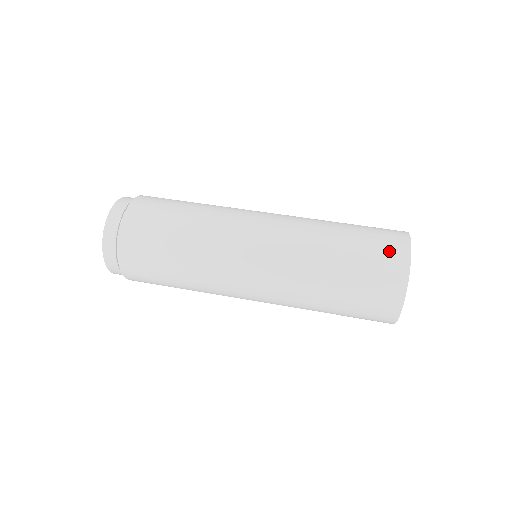
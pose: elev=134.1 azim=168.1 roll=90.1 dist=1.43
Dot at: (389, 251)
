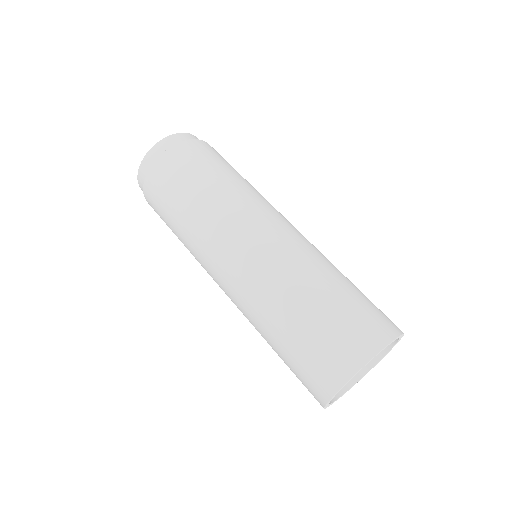
Dot at: (383, 317)
